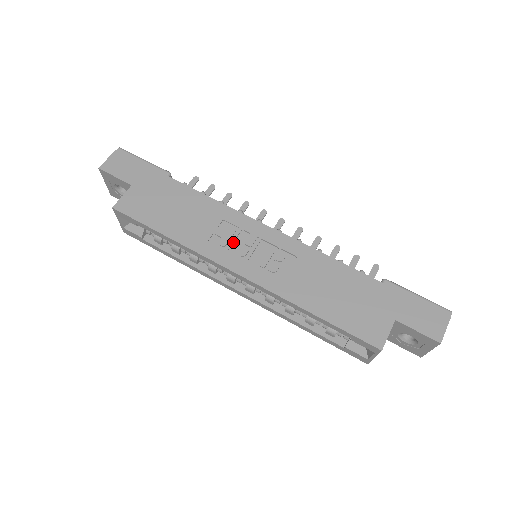
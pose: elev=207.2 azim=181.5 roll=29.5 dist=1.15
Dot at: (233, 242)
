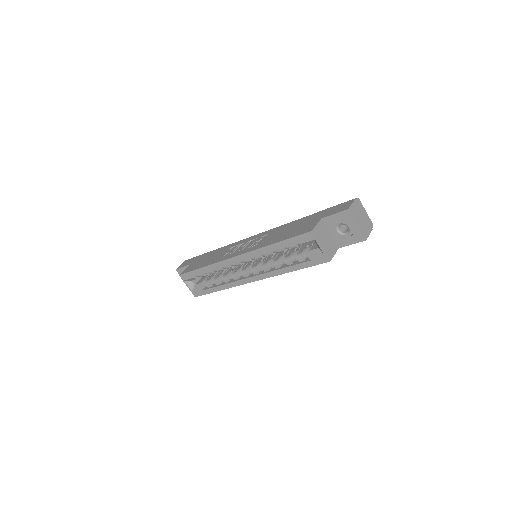
Dot at: (236, 250)
